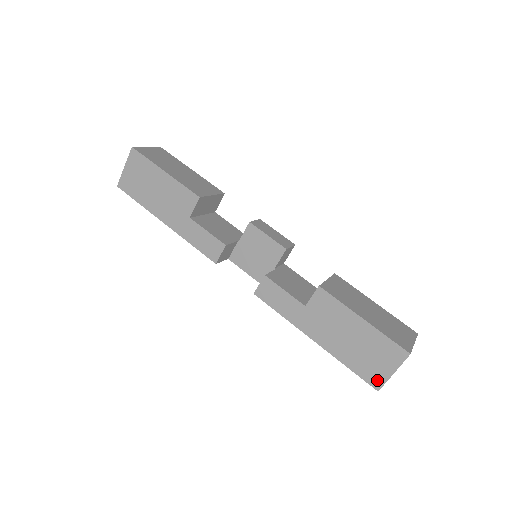
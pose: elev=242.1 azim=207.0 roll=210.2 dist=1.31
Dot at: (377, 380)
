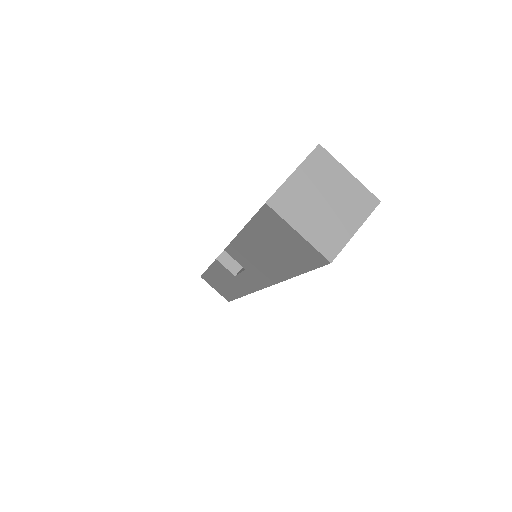
Dot at: occluded
